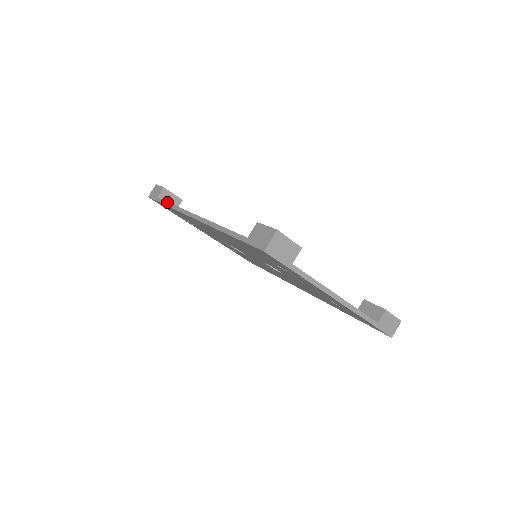
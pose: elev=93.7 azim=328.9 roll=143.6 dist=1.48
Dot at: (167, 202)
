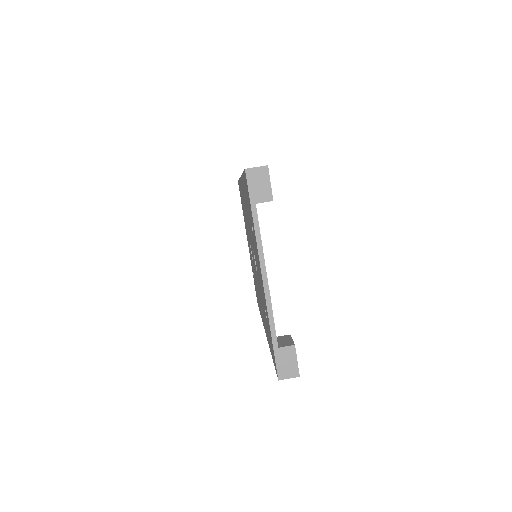
Dot at: occluded
